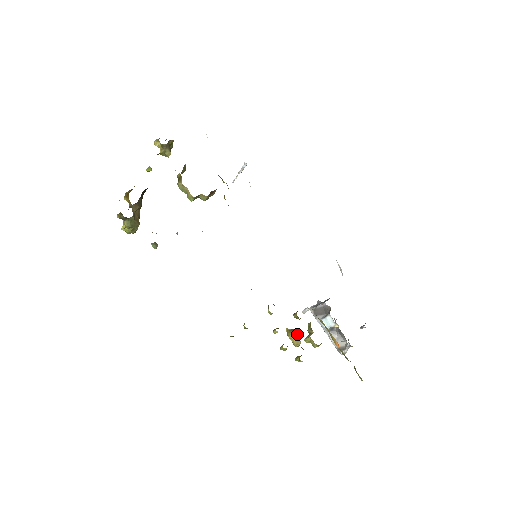
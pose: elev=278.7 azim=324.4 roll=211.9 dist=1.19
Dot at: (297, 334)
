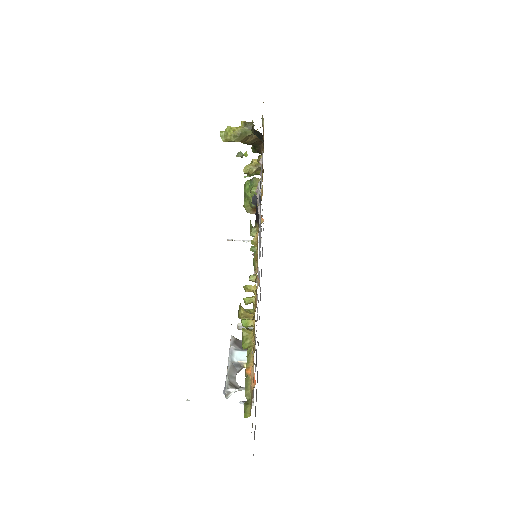
Dot at: (253, 313)
